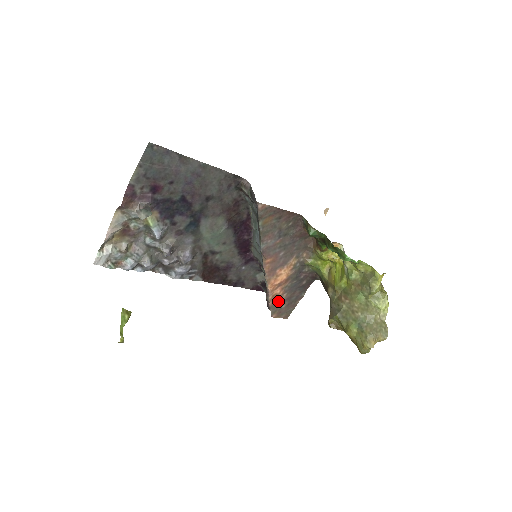
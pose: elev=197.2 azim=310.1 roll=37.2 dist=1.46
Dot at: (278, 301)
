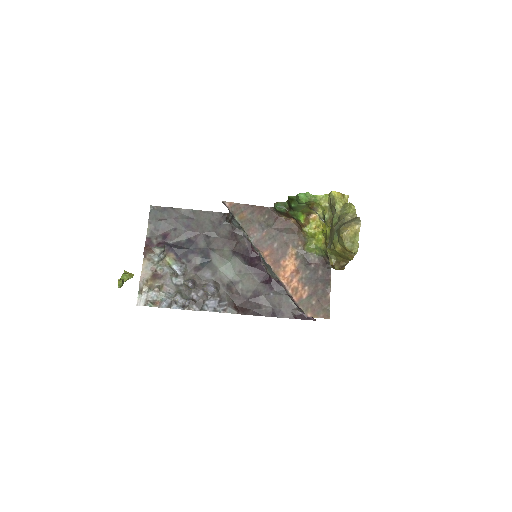
Dot at: (303, 296)
